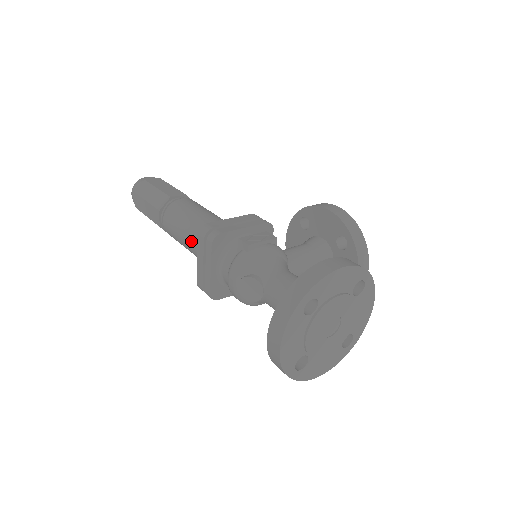
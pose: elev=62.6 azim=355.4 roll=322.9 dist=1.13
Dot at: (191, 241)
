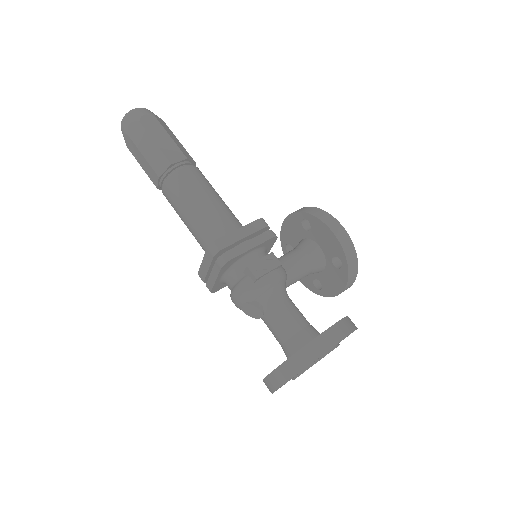
Dot at: (195, 232)
